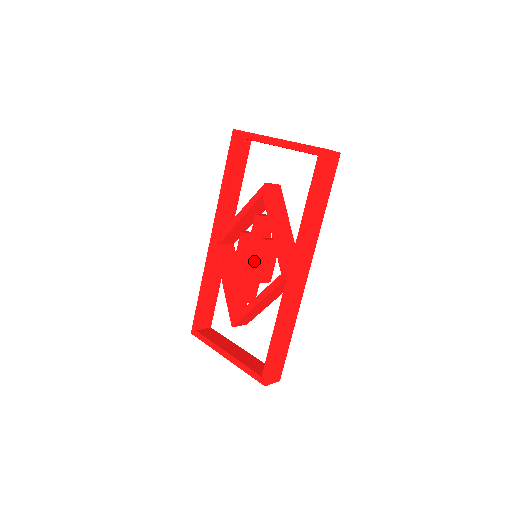
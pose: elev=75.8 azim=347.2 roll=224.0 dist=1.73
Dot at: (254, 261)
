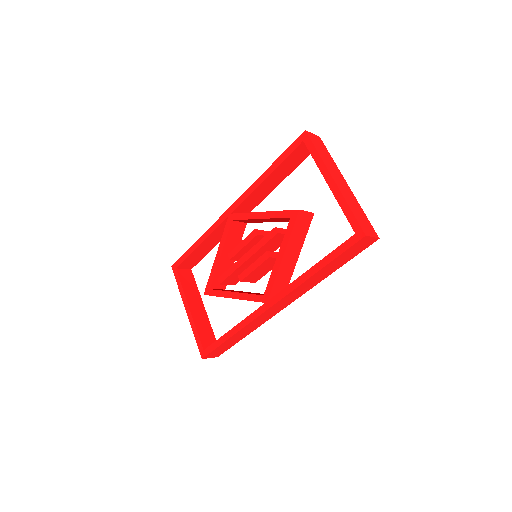
Dot at: (251, 260)
